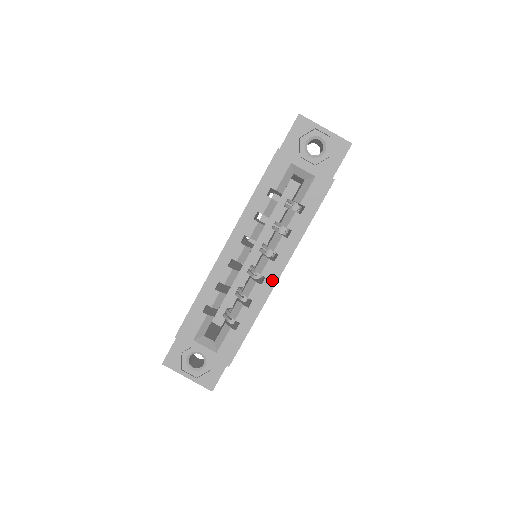
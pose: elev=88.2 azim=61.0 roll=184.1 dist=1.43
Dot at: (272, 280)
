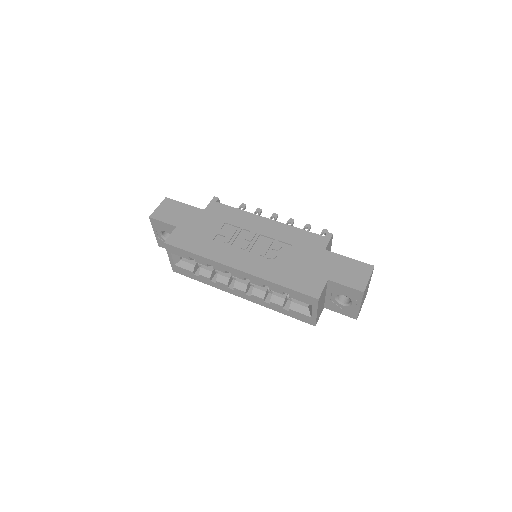
Dot at: (235, 293)
